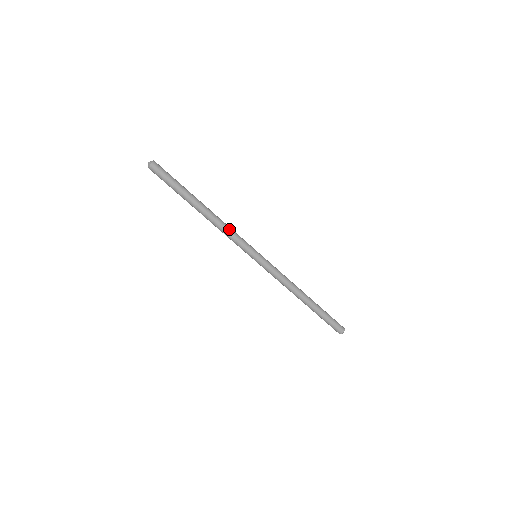
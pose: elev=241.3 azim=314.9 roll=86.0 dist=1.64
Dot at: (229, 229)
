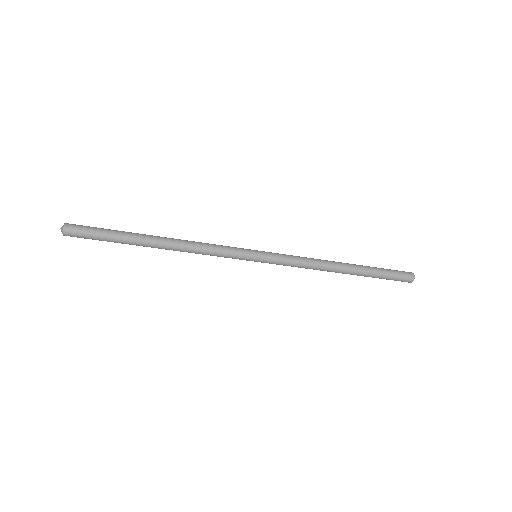
Dot at: (204, 245)
